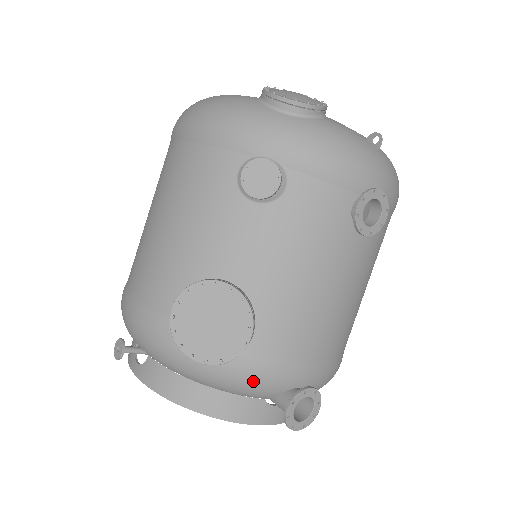
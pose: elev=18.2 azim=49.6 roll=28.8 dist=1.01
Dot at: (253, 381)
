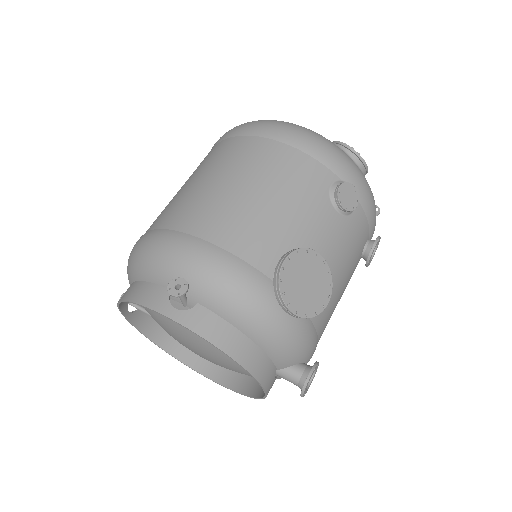
Dot at: (296, 345)
